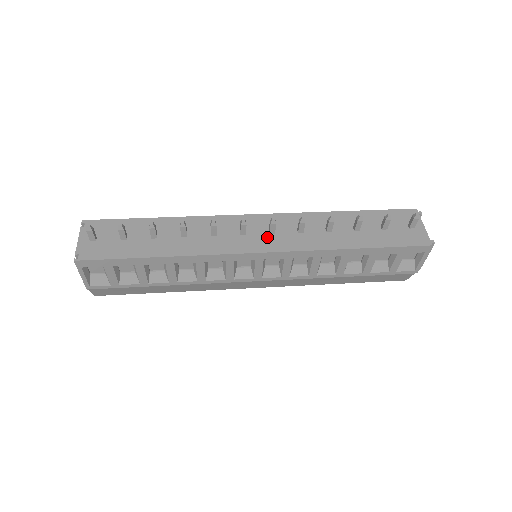
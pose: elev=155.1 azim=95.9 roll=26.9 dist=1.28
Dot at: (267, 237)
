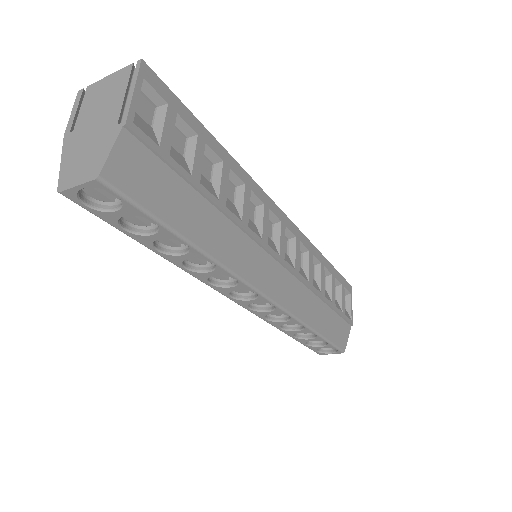
Dot at: occluded
